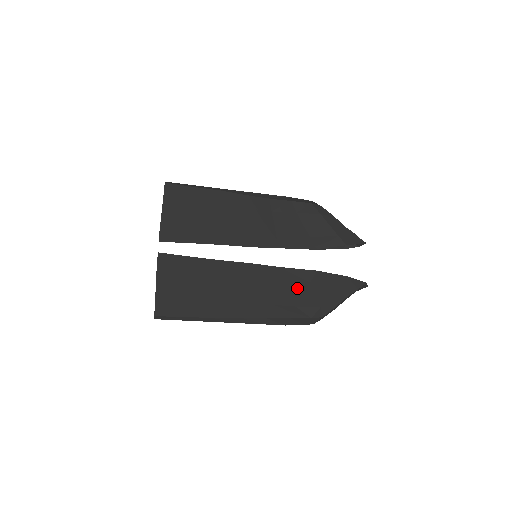
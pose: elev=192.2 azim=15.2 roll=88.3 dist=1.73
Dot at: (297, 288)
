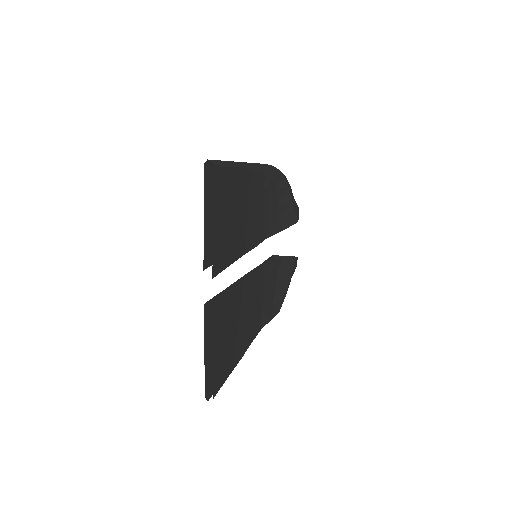
Dot at: (273, 282)
